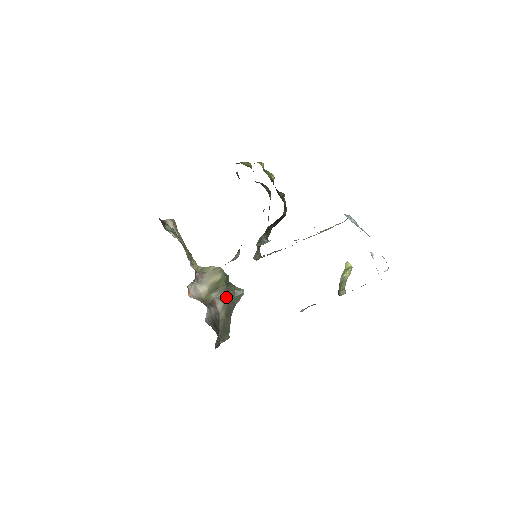
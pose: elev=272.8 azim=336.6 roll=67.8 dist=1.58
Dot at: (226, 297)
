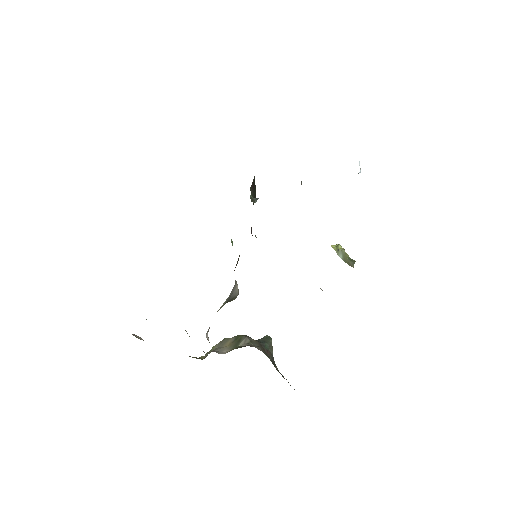
Dot at: (256, 343)
